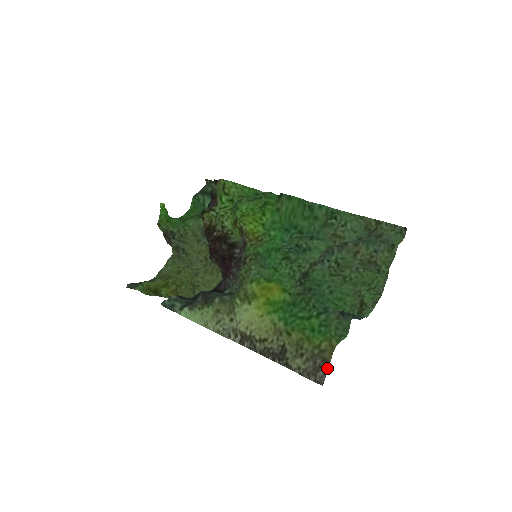
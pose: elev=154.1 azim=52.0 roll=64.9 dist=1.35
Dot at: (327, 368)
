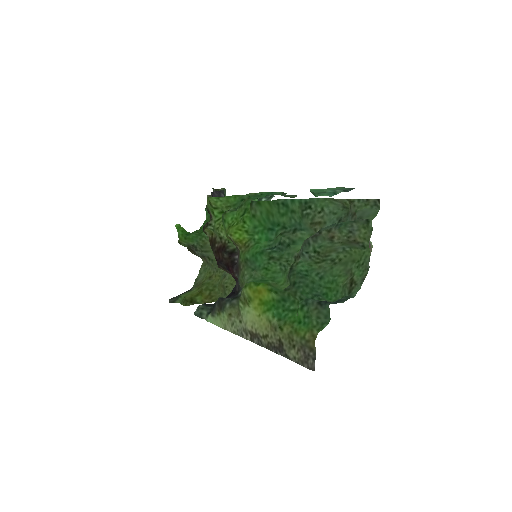
Dot at: (314, 356)
